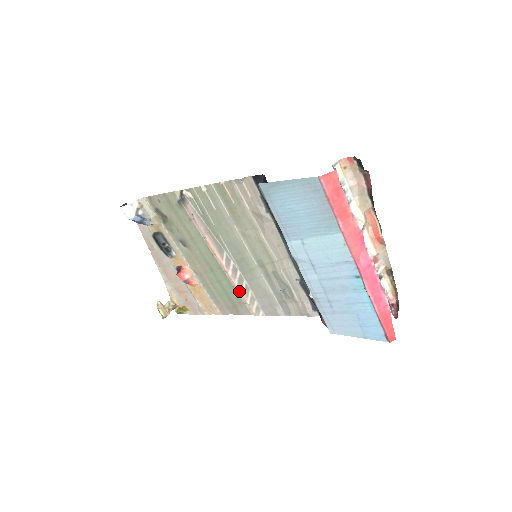
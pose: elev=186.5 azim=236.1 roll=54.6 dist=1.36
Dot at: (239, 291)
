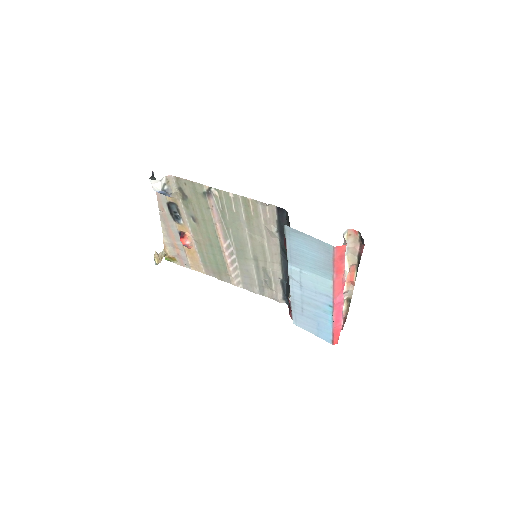
Dot at: (229, 267)
